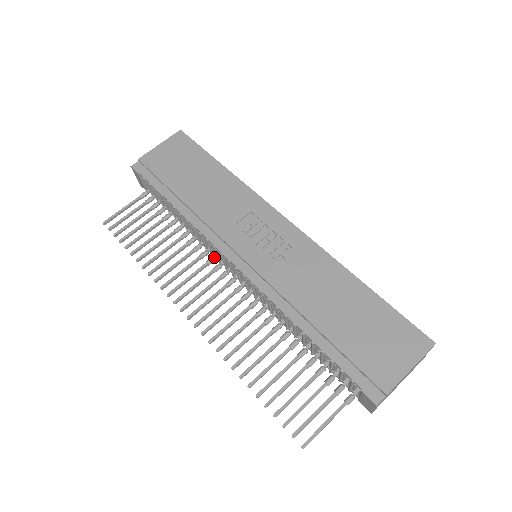
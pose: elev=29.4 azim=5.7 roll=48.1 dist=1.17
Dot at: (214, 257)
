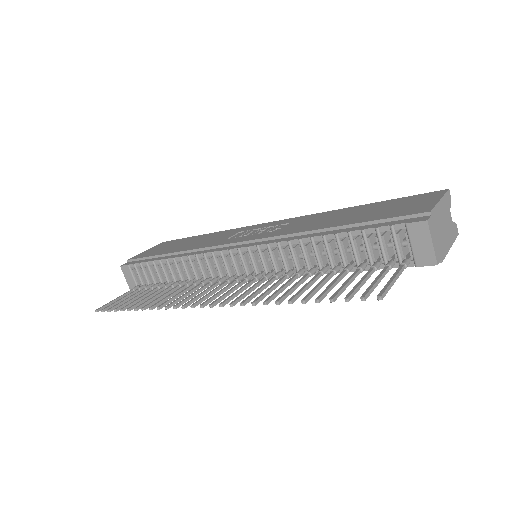
Dot at: (216, 278)
